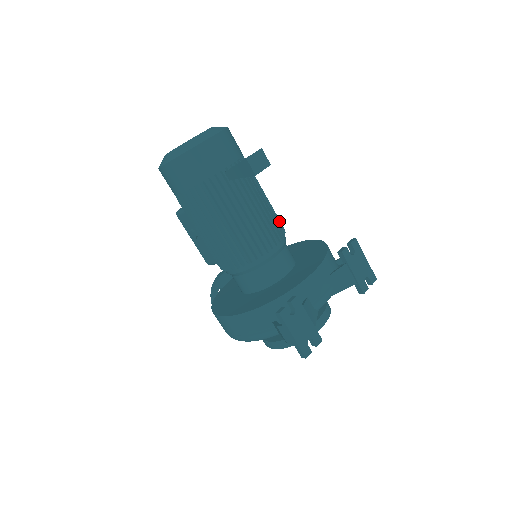
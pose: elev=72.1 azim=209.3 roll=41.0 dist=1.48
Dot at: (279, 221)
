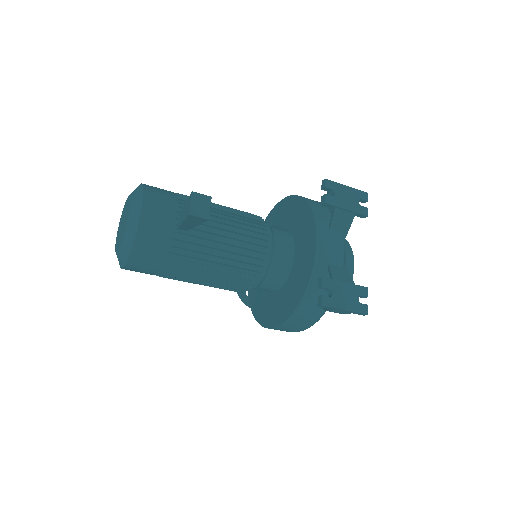
Dot at: (251, 216)
